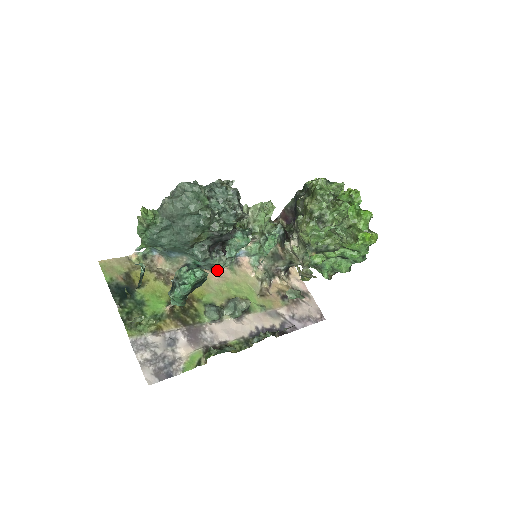
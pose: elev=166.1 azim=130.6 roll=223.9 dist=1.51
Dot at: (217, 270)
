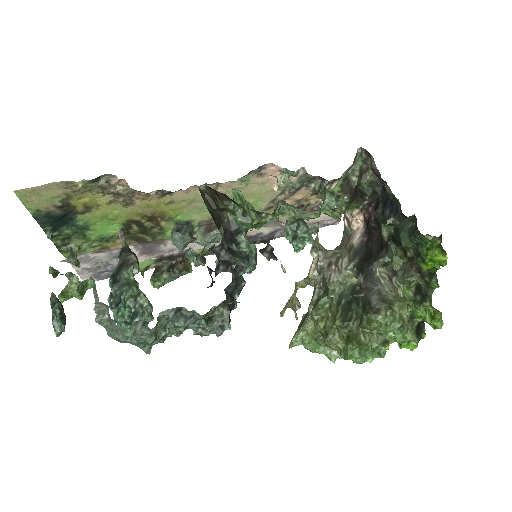
Dot at: (218, 184)
